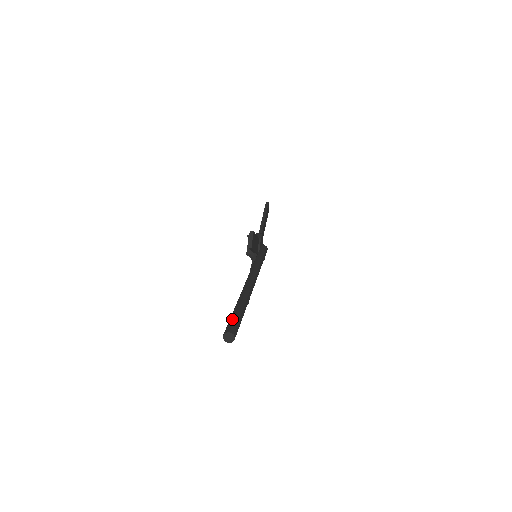
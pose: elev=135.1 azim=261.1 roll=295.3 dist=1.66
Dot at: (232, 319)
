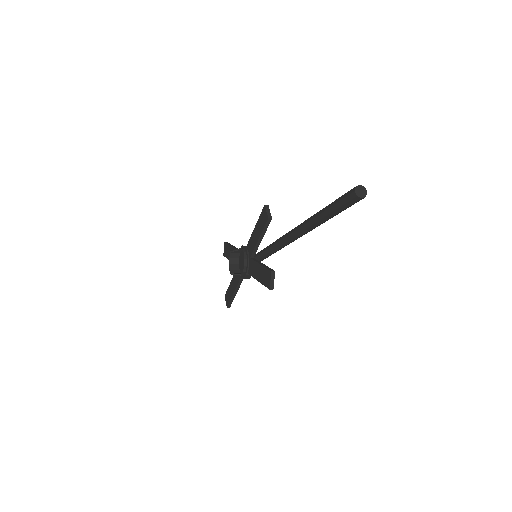
Dot at: (341, 196)
